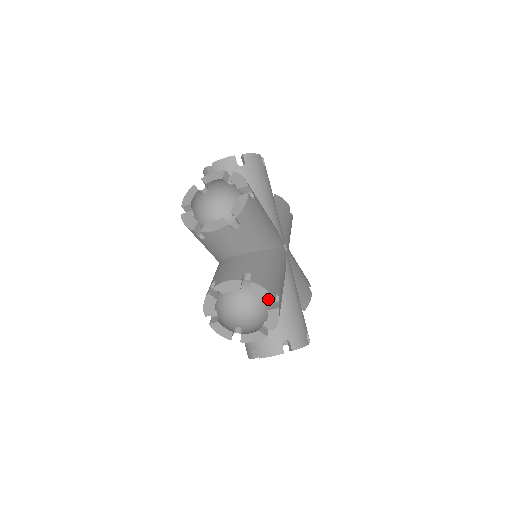
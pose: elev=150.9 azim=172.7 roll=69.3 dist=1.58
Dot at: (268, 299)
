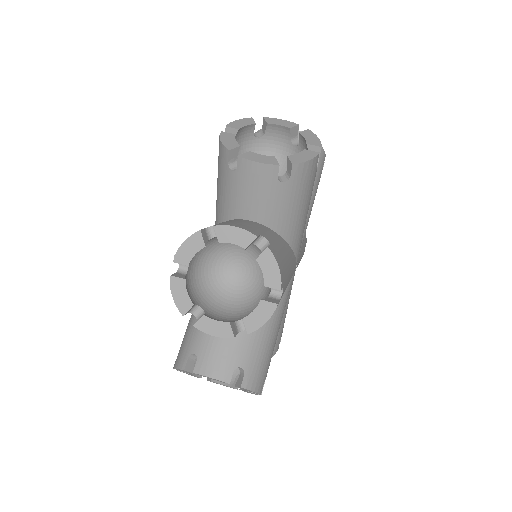
Dot at: (253, 392)
